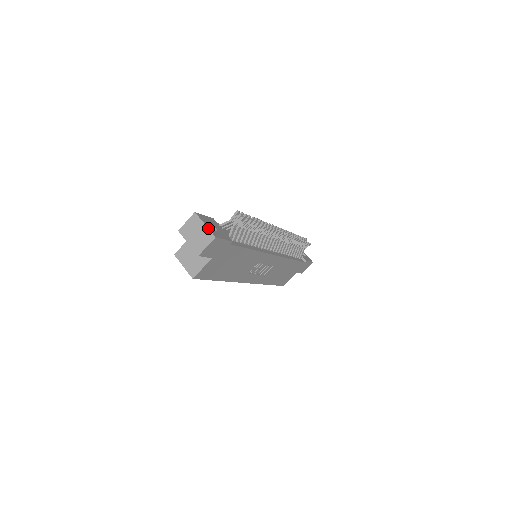
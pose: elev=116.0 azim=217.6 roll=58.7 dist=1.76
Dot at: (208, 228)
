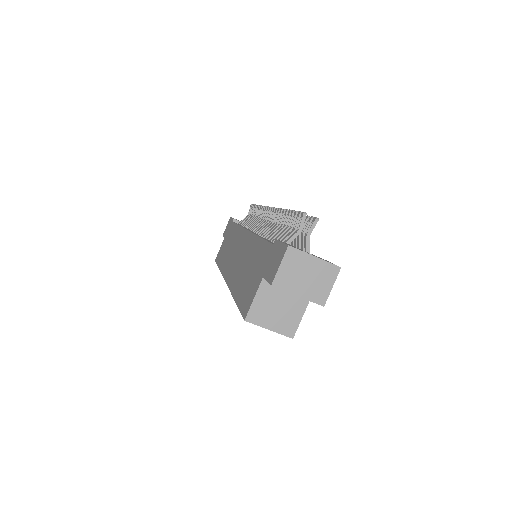
Dot at: (323, 260)
